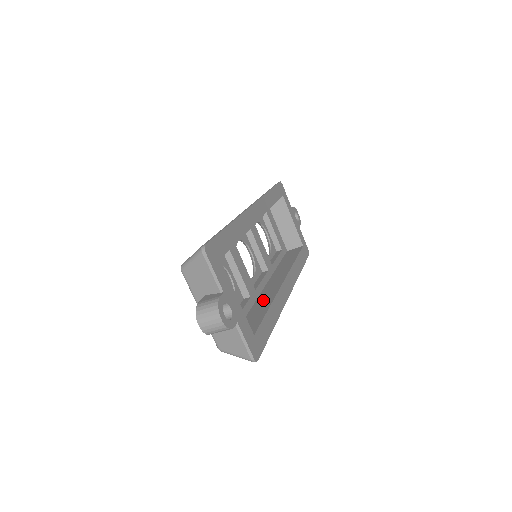
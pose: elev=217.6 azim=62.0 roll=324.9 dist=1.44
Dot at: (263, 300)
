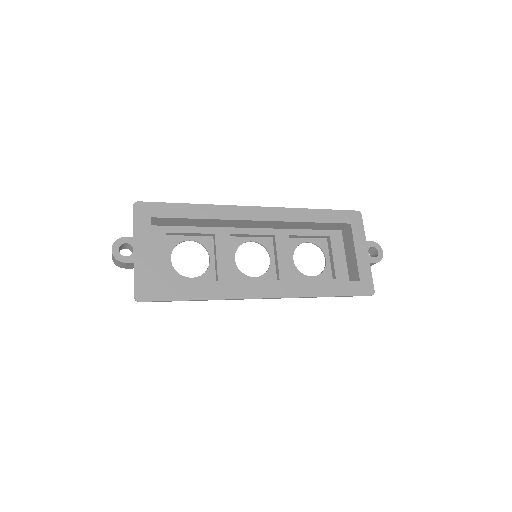
Dot at: occluded
